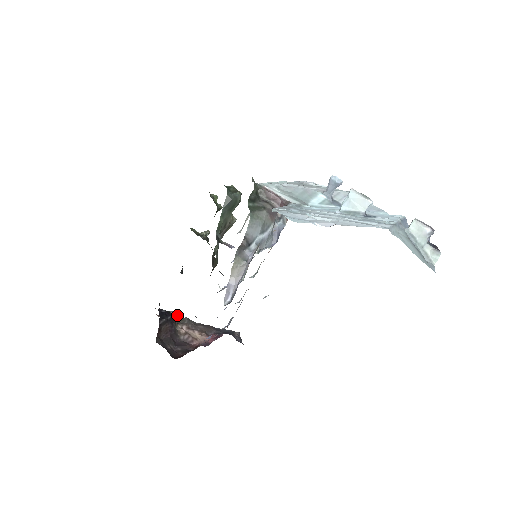
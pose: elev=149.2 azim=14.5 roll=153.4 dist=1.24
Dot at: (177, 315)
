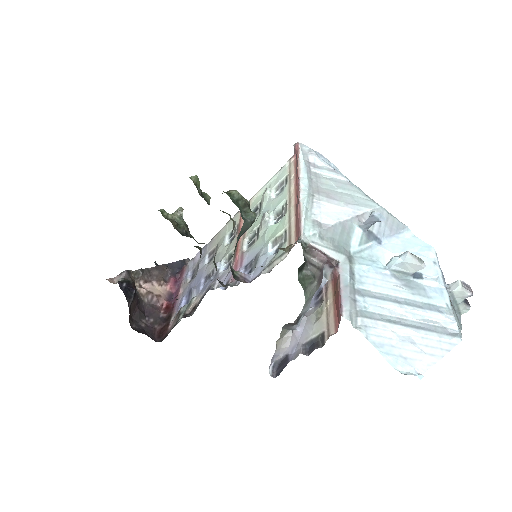
Dot at: (130, 272)
